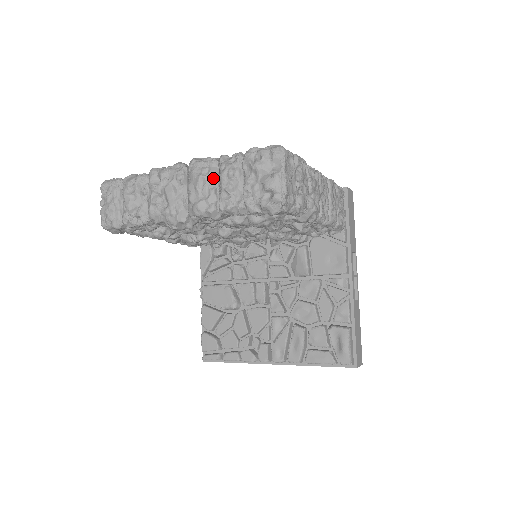
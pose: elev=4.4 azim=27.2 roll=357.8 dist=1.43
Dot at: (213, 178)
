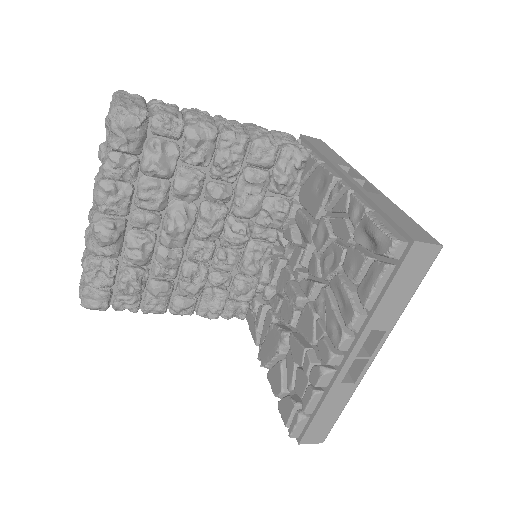
Dot at: occluded
